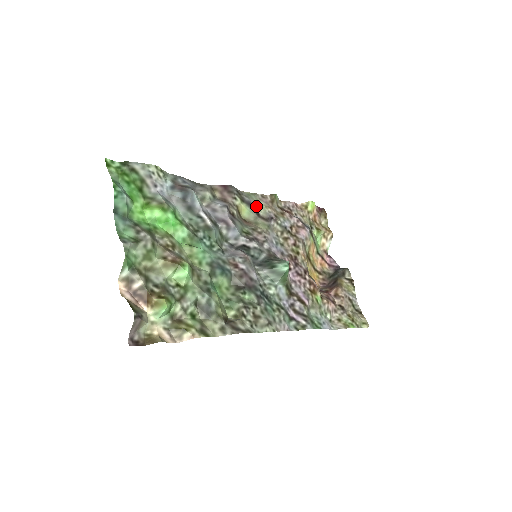
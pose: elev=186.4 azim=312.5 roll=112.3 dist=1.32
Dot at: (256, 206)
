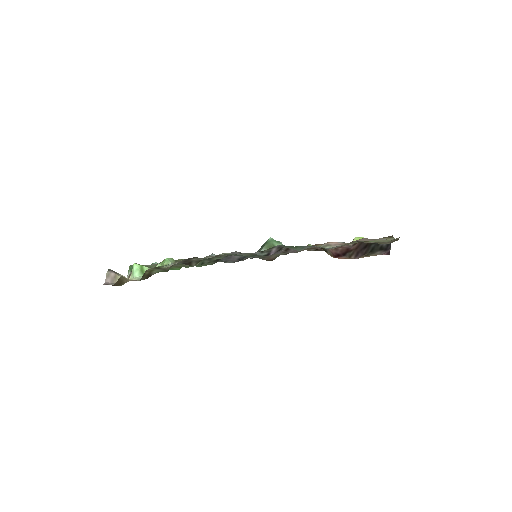
Dot at: occluded
